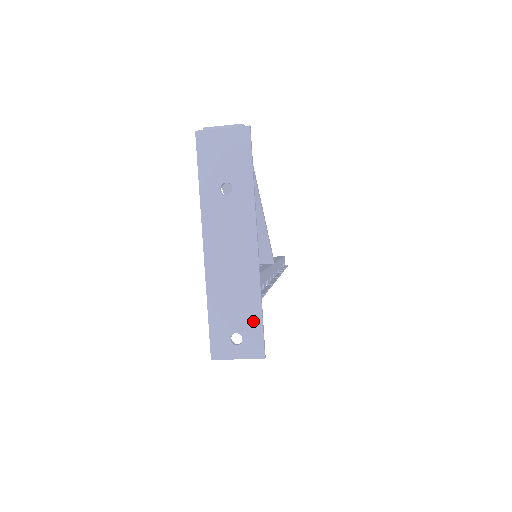
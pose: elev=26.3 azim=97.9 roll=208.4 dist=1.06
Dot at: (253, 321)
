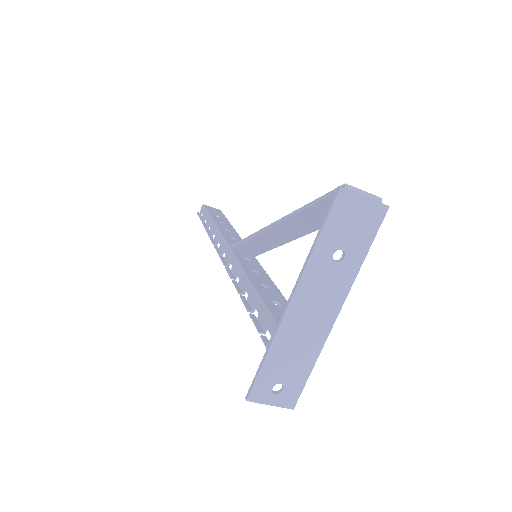
Dot at: (300, 378)
